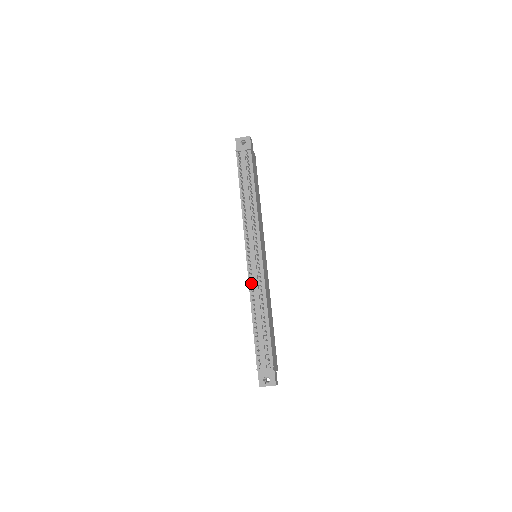
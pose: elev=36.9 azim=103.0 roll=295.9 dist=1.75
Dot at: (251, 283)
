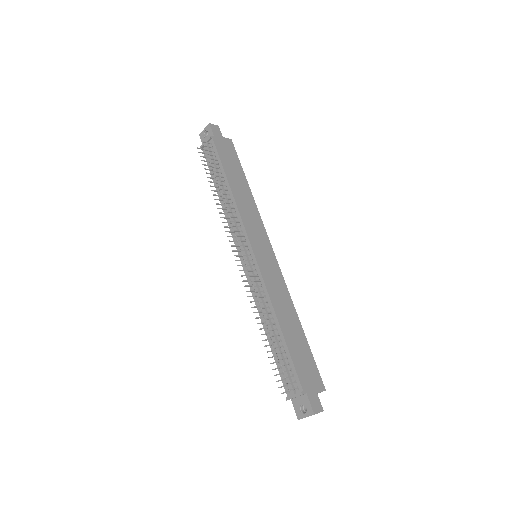
Dot at: (253, 292)
